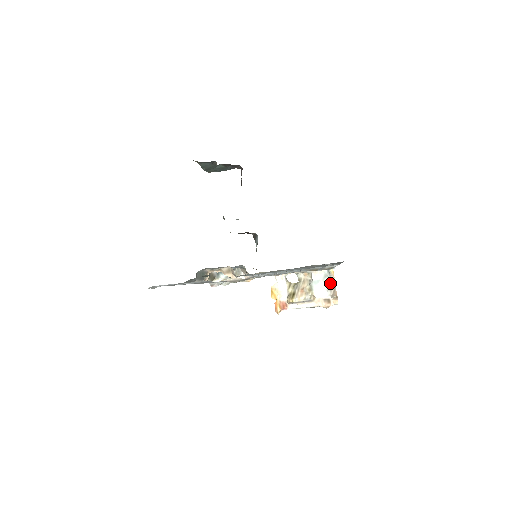
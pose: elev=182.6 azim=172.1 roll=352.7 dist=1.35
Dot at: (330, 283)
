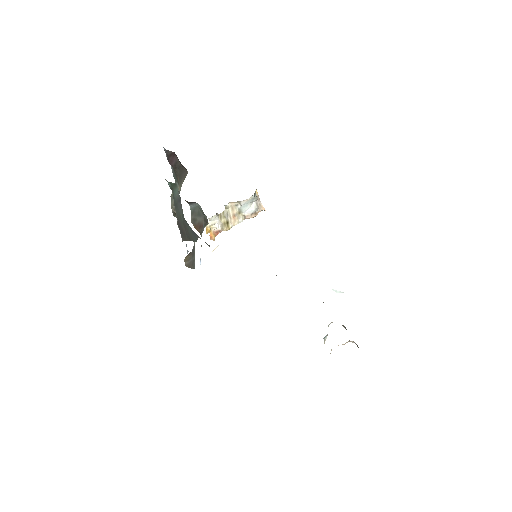
Dot at: (256, 201)
